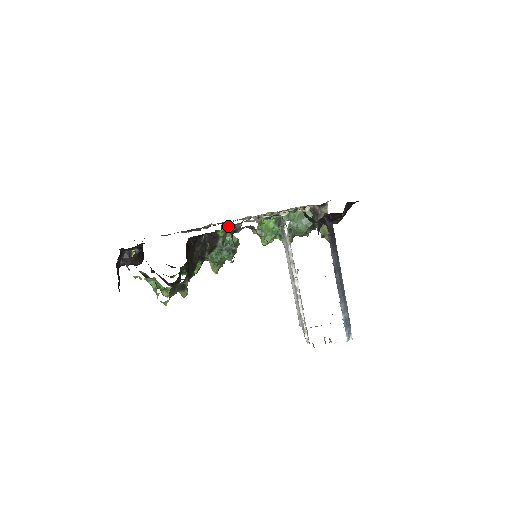
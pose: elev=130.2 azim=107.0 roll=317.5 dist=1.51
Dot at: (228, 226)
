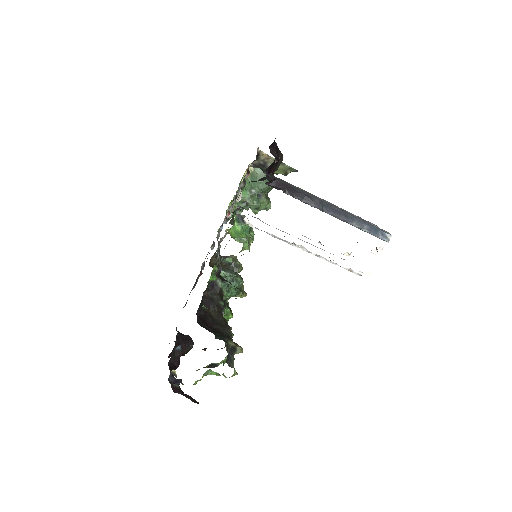
Dot at: (213, 257)
